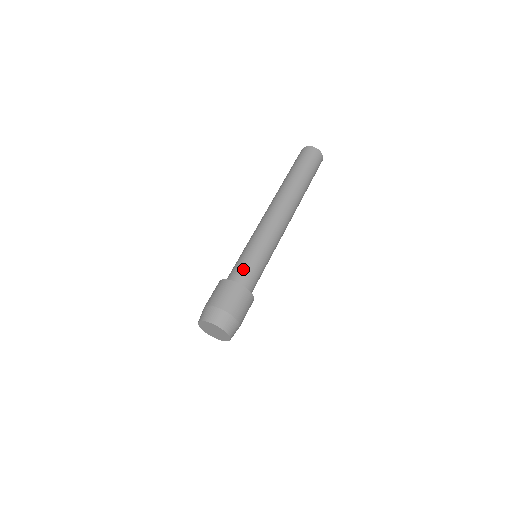
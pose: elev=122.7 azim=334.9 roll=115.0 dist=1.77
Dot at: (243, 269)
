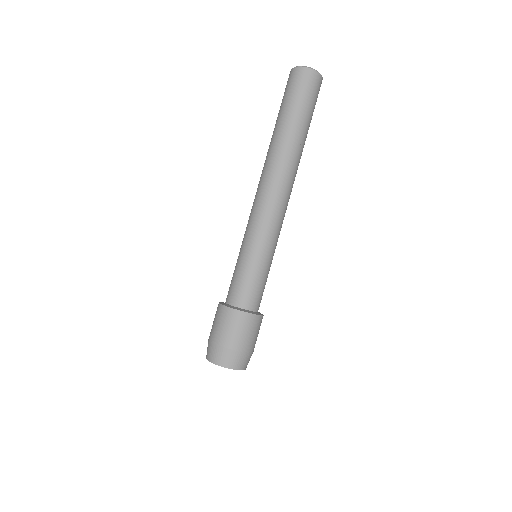
Dot at: (241, 287)
